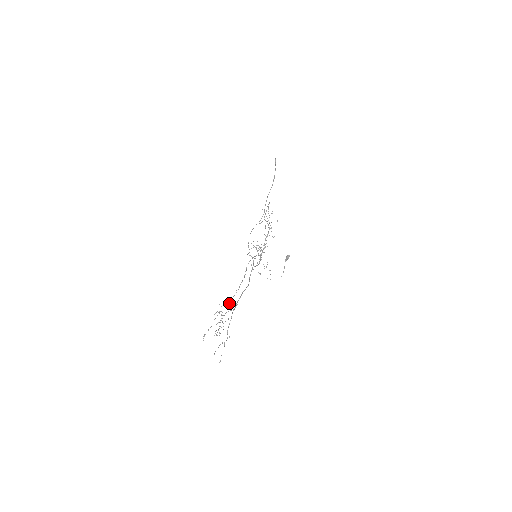
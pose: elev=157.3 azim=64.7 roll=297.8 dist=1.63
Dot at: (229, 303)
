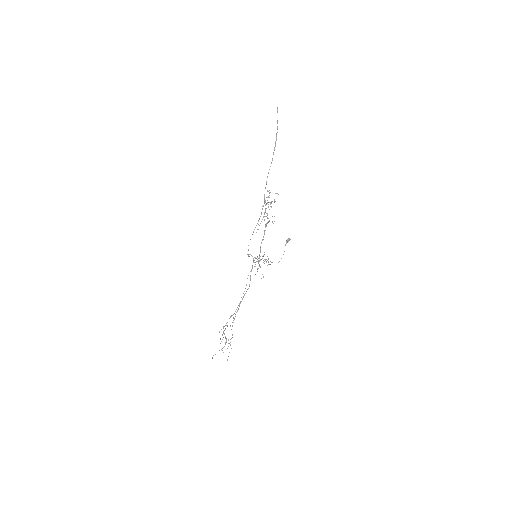
Dot at: occluded
